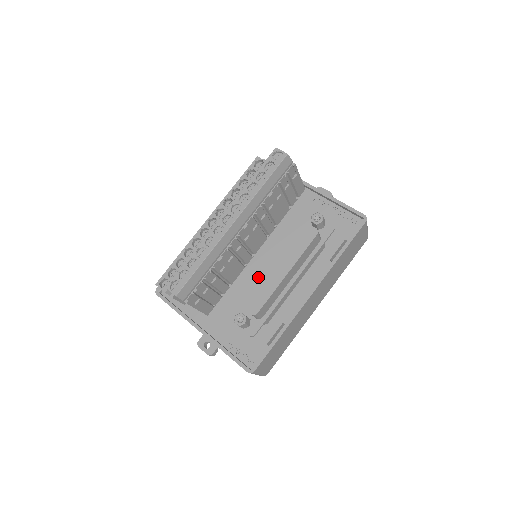
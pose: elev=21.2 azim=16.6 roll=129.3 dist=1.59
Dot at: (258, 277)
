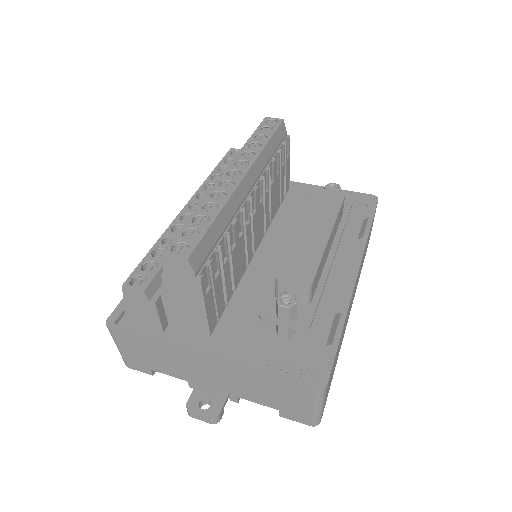
Dot at: (291, 246)
